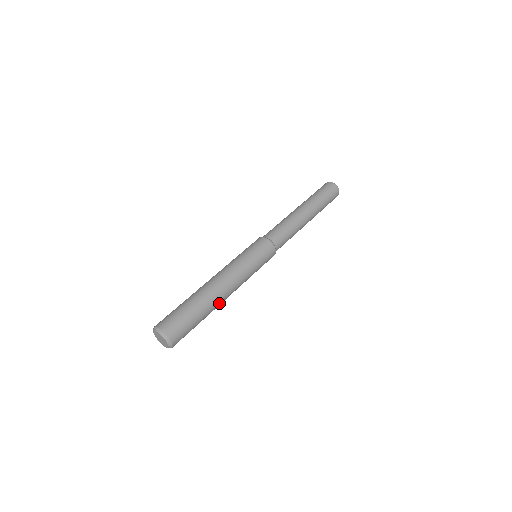
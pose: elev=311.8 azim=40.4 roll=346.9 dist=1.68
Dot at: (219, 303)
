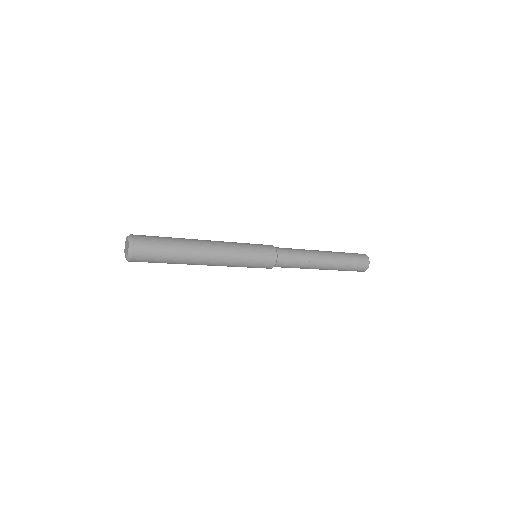
Dot at: (195, 260)
